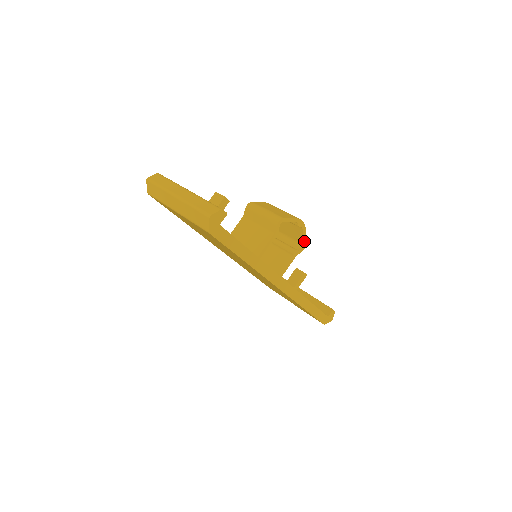
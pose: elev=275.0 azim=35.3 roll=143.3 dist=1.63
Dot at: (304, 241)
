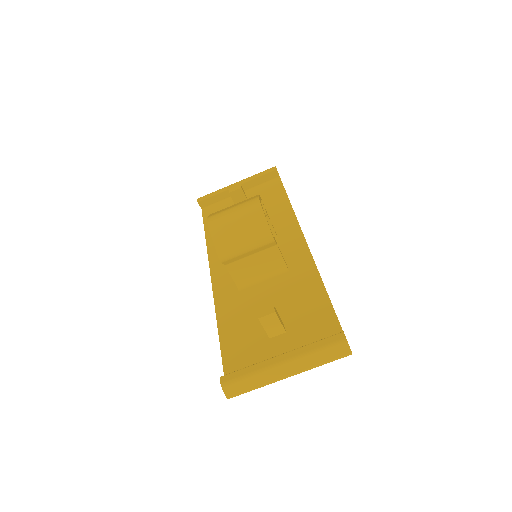
Dot at: (260, 198)
